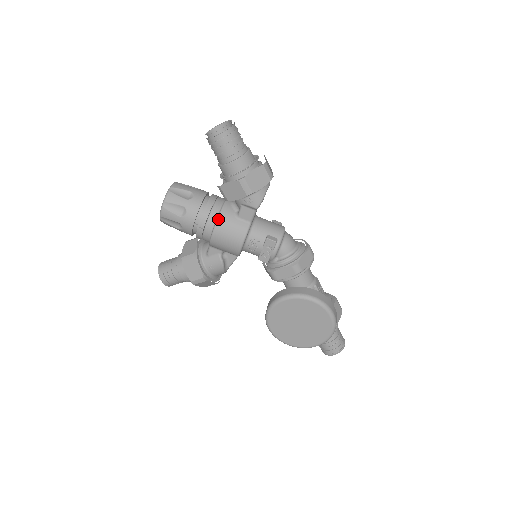
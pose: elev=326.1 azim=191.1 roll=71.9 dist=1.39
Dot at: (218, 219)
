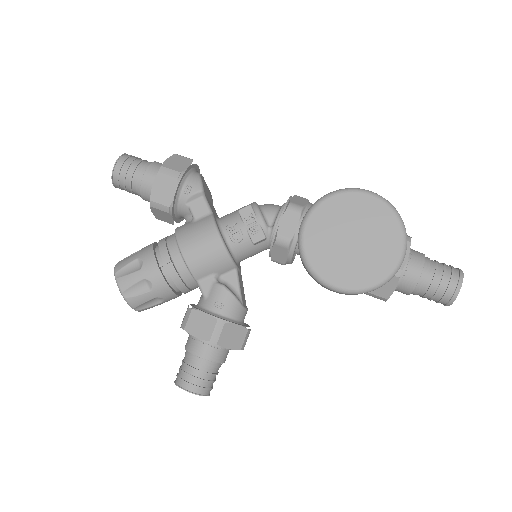
Dot at: (176, 236)
